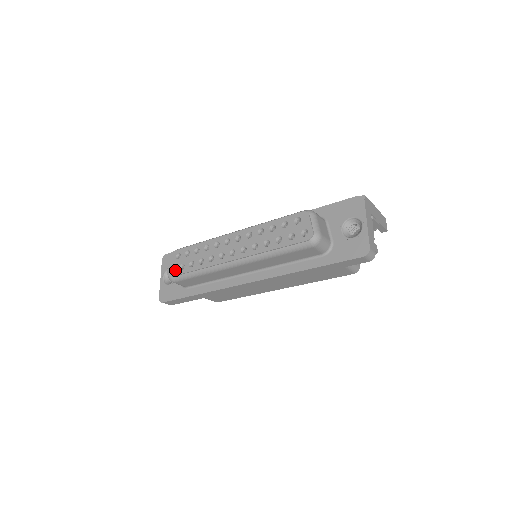
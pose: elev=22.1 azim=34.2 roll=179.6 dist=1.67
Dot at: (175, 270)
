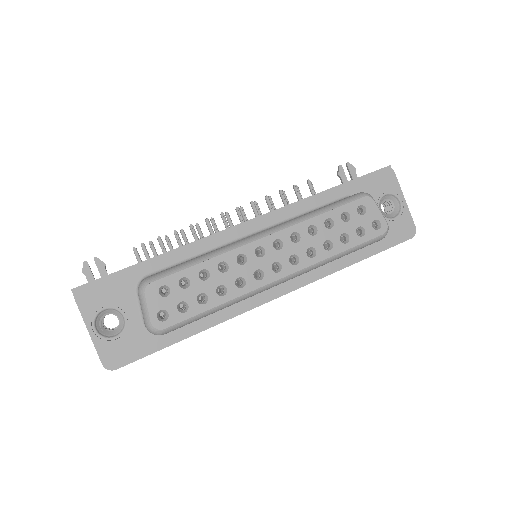
Dot at: (170, 316)
